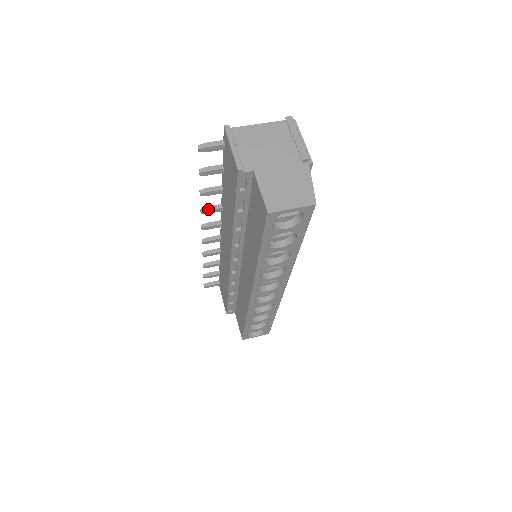
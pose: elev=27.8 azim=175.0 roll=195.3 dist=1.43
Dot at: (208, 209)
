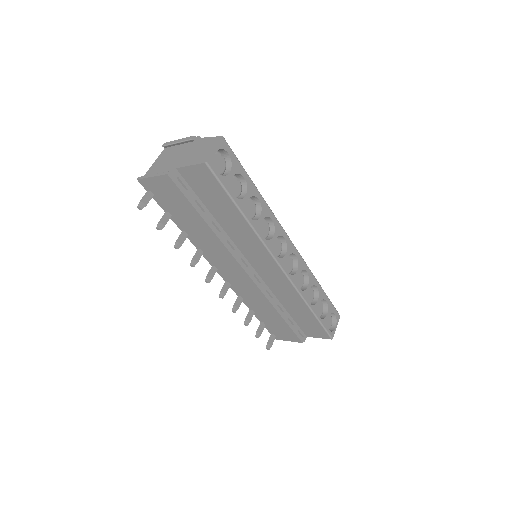
Dot at: (194, 259)
